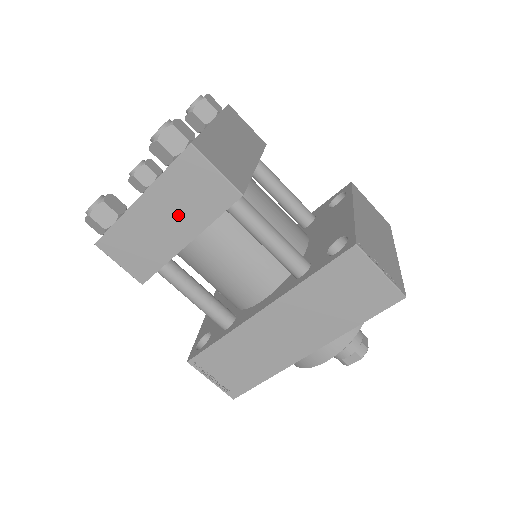
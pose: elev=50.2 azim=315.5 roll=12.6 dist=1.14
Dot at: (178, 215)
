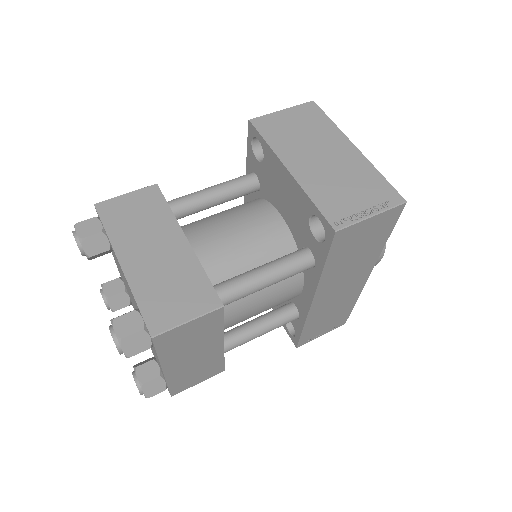
Dot at: (198, 349)
